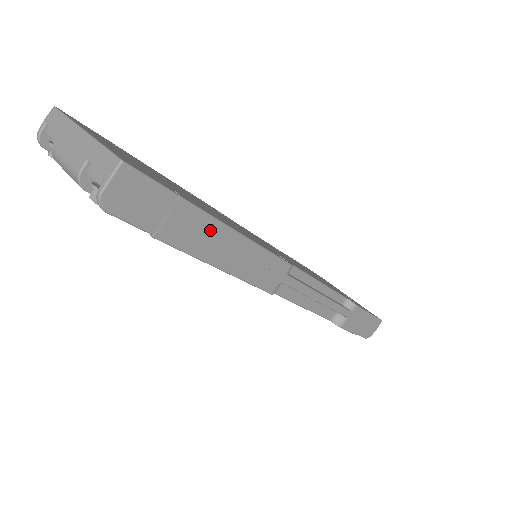
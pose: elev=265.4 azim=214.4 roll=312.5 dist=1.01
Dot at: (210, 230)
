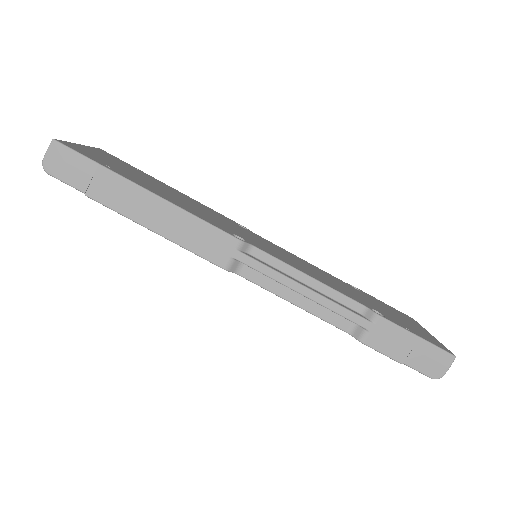
Dot at: (133, 193)
